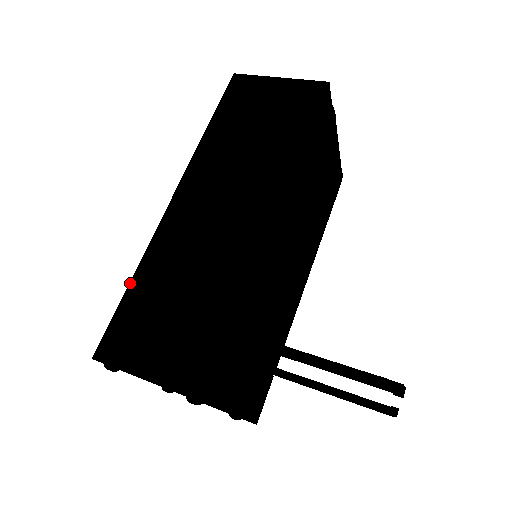
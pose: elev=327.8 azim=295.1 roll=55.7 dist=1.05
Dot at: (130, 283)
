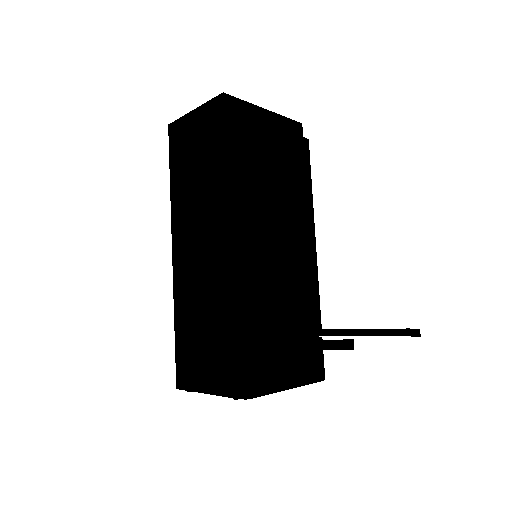
Dot at: (175, 328)
